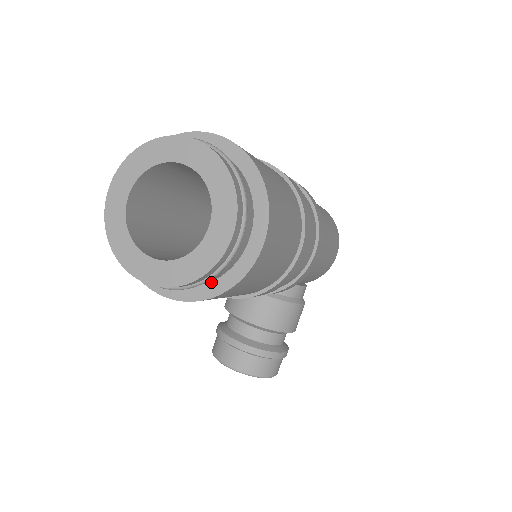
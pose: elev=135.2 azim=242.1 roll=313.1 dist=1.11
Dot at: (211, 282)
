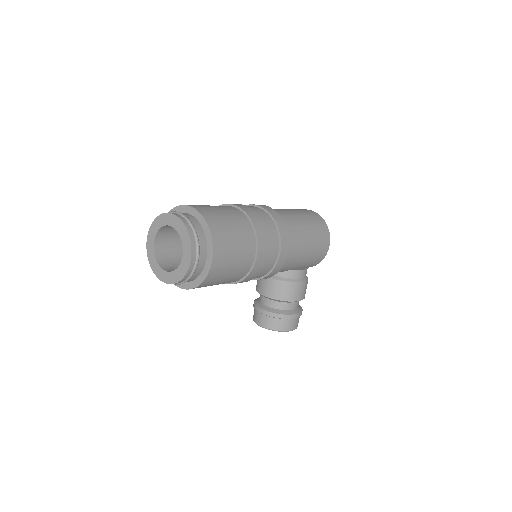
Dot at: (196, 279)
